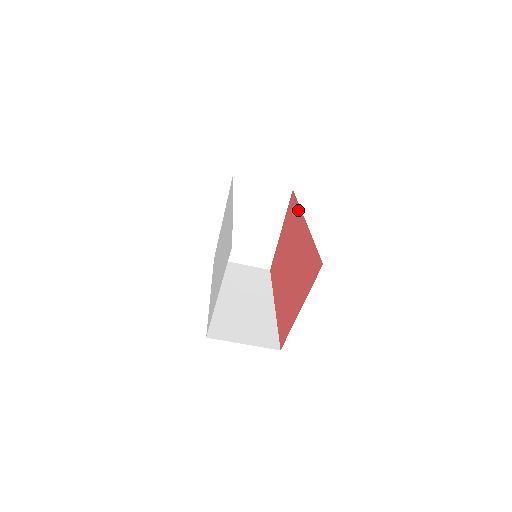
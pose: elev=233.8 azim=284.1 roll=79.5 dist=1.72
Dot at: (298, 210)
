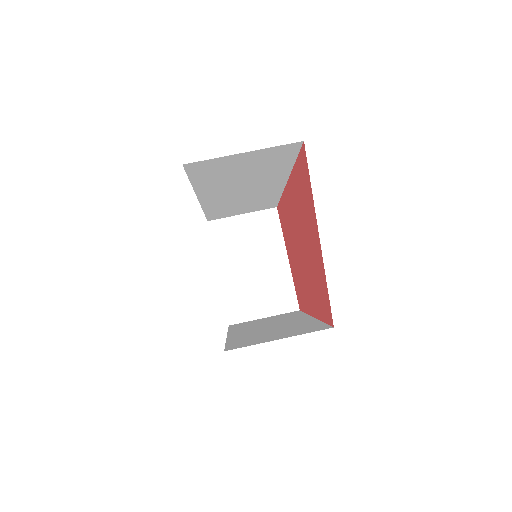
Dot at: (283, 199)
